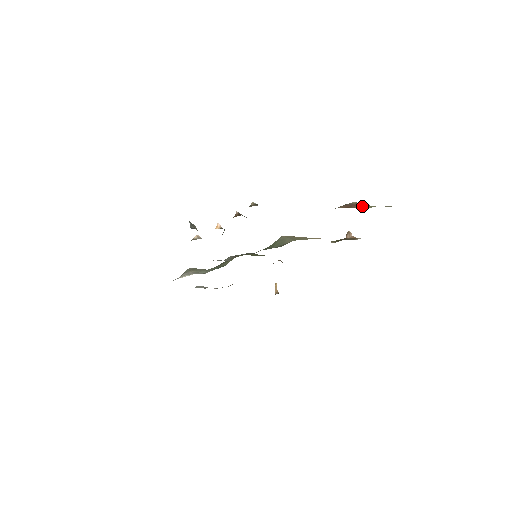
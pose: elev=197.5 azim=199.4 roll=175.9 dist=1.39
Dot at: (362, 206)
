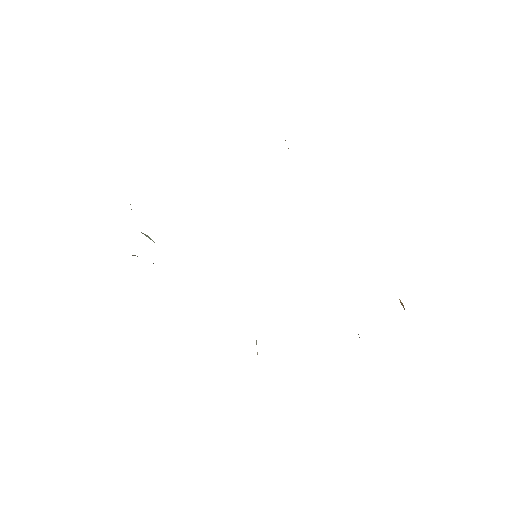
Dot at: occluded
